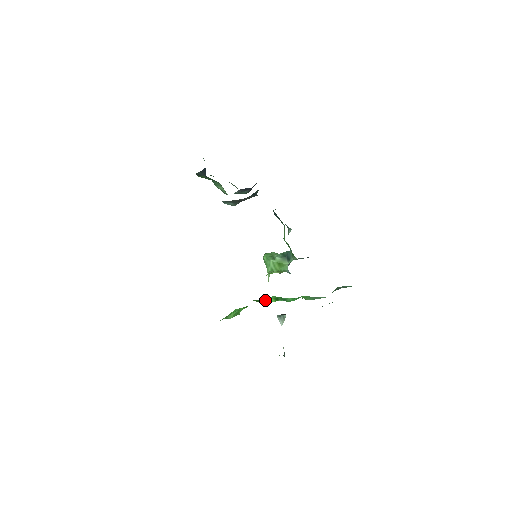
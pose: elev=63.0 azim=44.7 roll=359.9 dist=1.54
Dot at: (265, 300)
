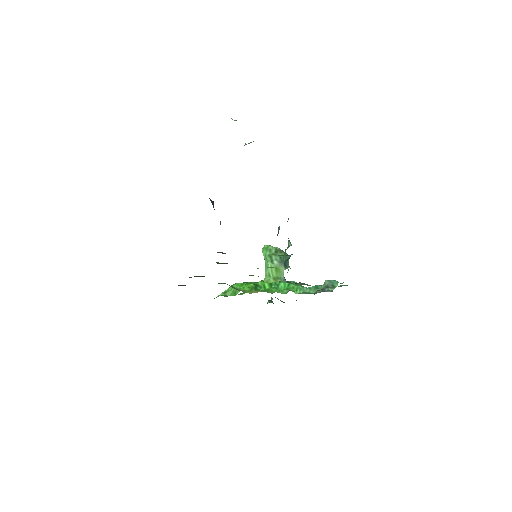
Dot at: (260, 285)
